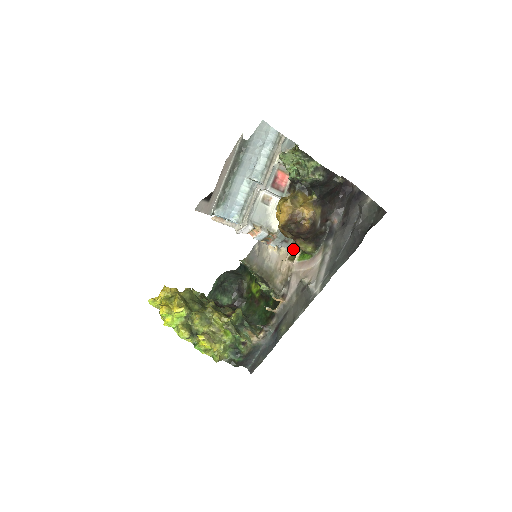
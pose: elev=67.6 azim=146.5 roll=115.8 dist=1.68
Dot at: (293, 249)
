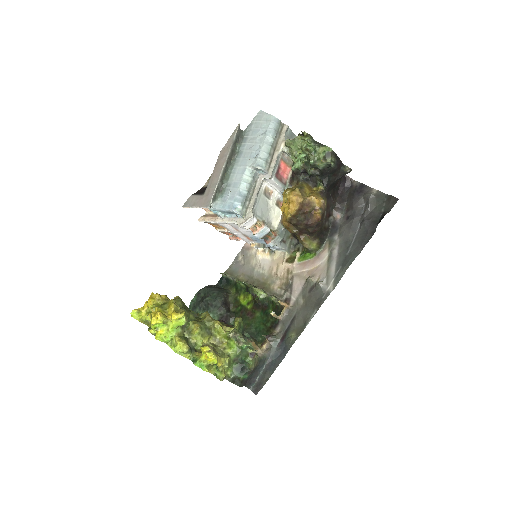
Dot at: (290, 251)
